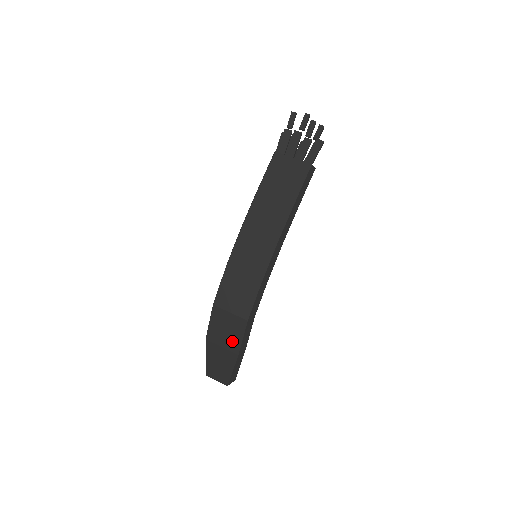
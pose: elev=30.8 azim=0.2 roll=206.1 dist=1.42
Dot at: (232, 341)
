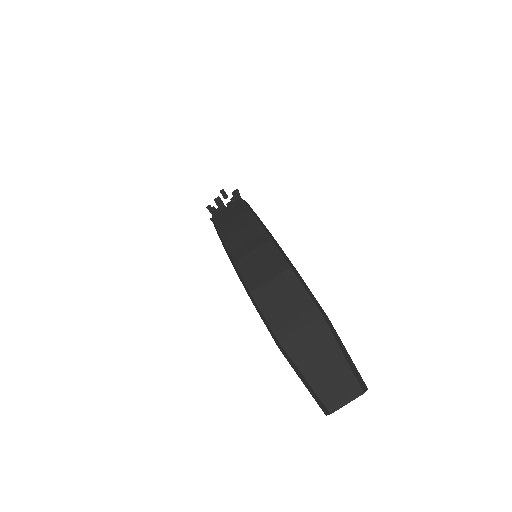
Dot at: (301, 307)
